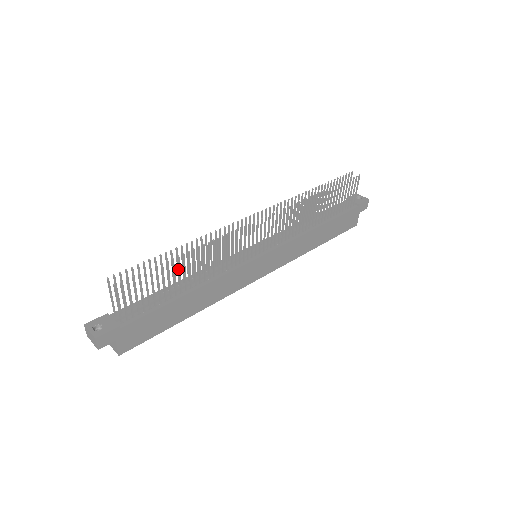
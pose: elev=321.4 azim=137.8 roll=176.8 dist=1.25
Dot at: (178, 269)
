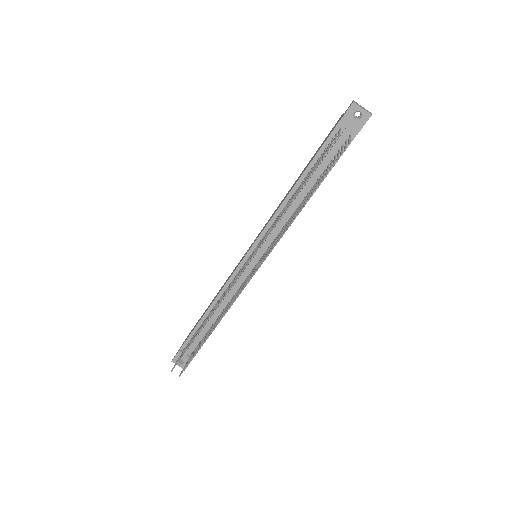
Dot at: occluded
